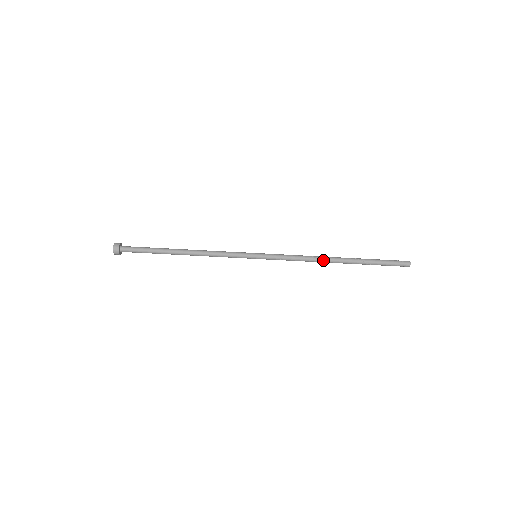
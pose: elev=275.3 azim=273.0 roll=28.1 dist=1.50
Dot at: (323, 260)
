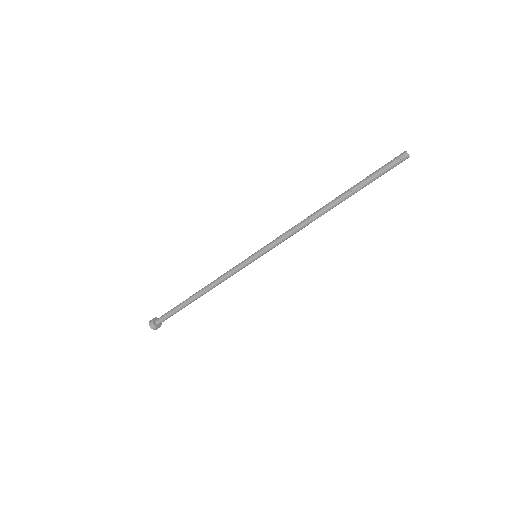
Dot at: (316, 218)
